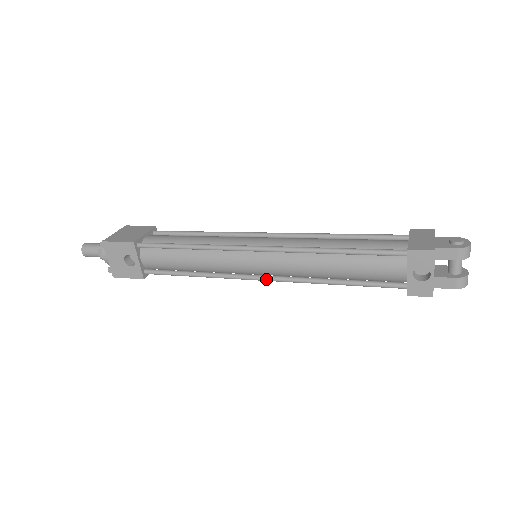
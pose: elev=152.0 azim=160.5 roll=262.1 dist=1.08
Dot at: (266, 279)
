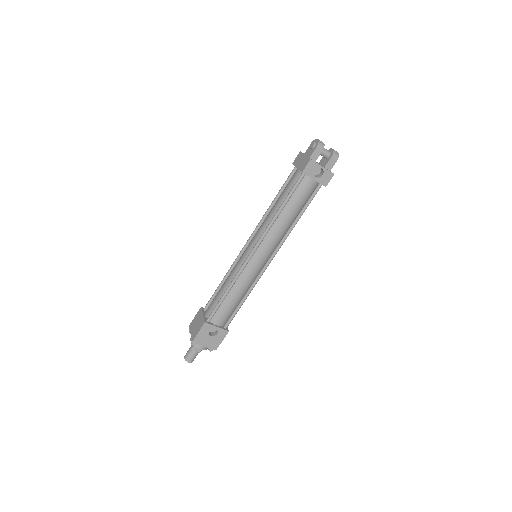
Dot at: (272, 257)
